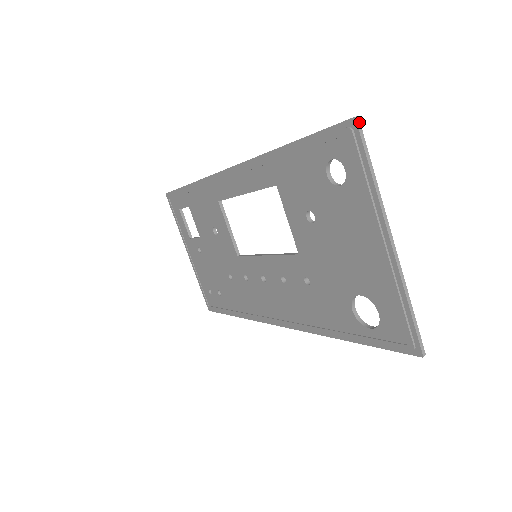
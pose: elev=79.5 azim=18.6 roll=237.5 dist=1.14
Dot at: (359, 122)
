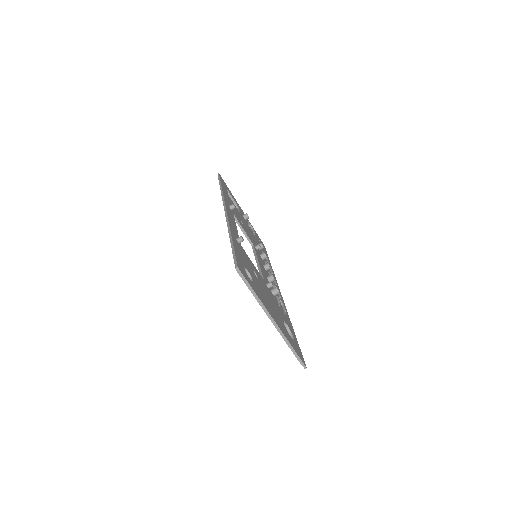
Dot at: (239, 270)
